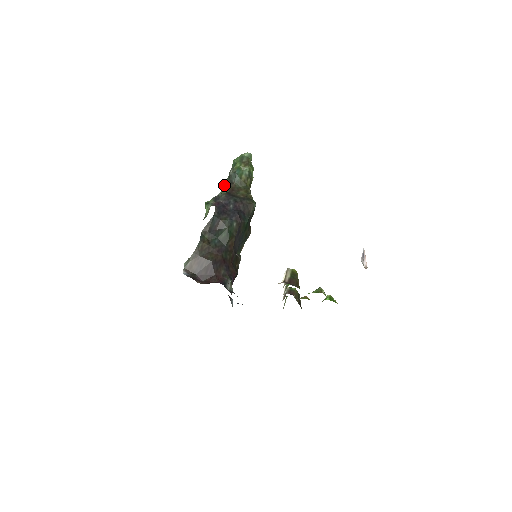
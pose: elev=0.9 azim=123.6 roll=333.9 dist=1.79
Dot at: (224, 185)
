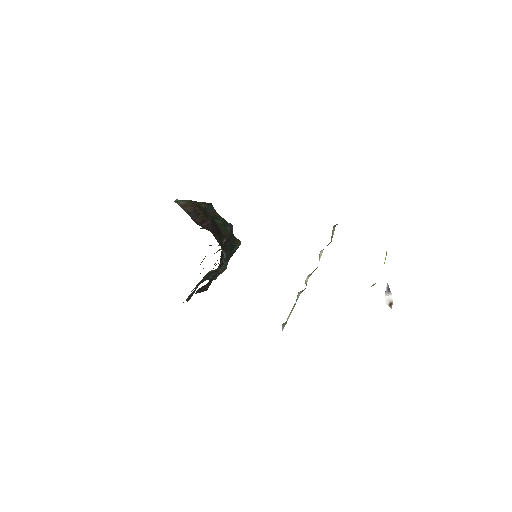
Dot at: occluded
